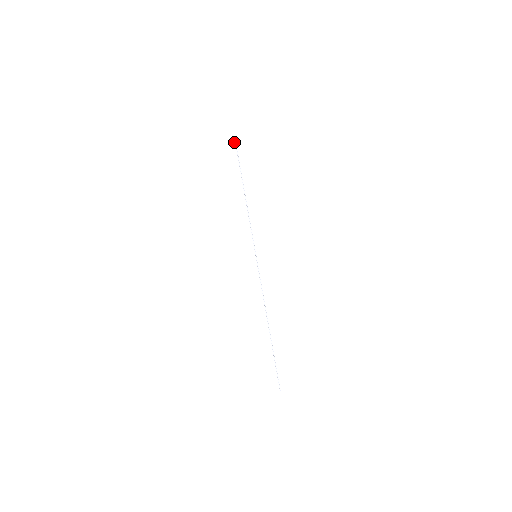
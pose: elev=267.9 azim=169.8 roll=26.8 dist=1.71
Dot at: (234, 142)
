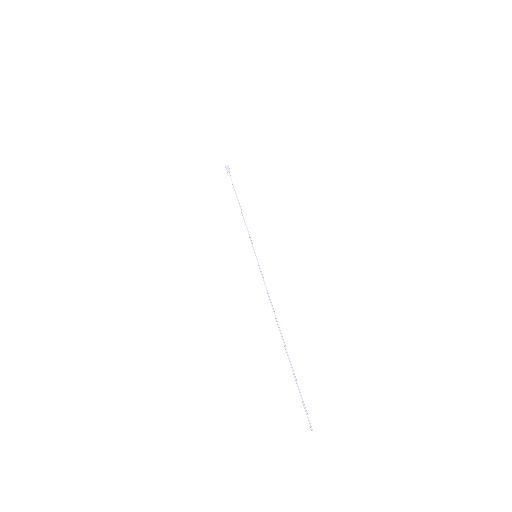
Dot at: (227, 169)
